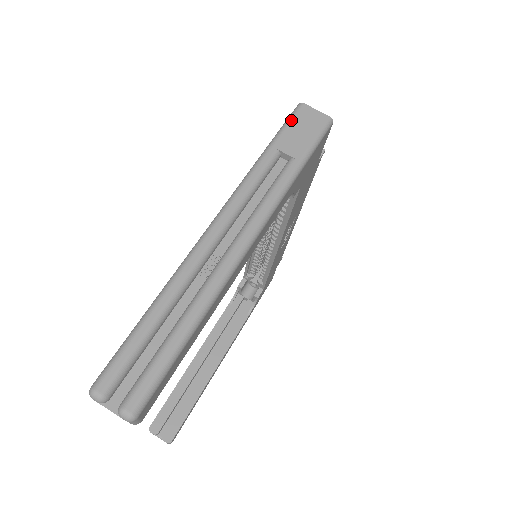
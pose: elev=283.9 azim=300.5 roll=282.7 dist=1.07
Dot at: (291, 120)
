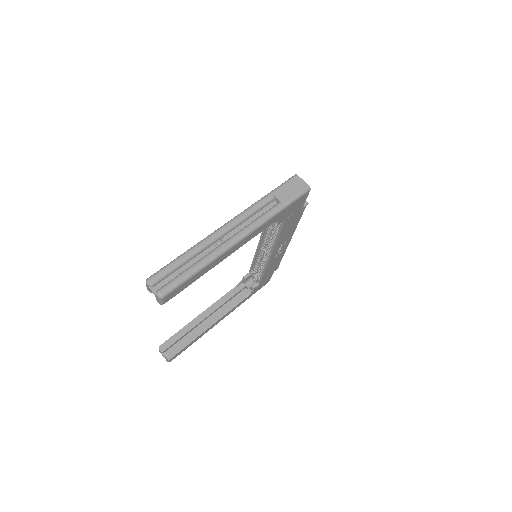
Dot at: (287, 182)
